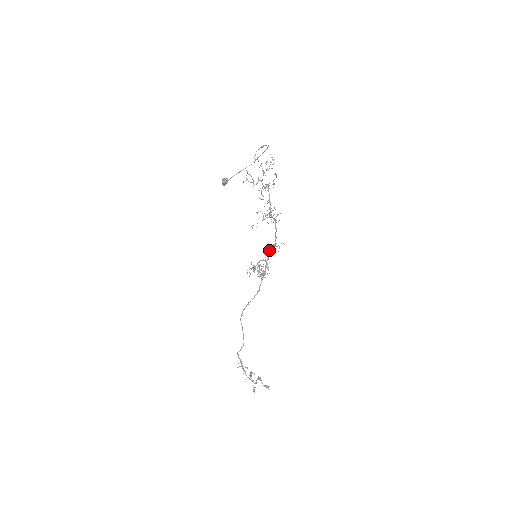
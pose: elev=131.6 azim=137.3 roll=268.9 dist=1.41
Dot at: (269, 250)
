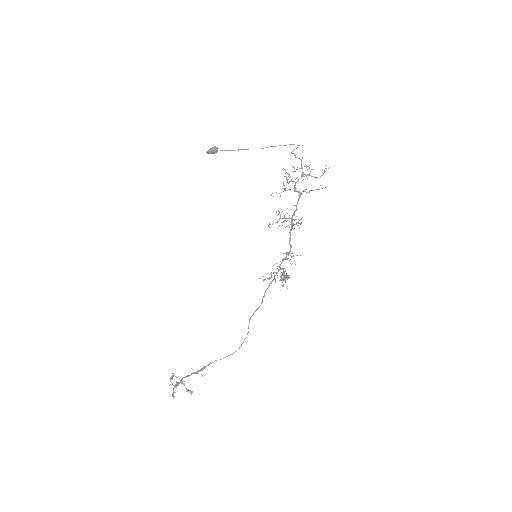
Dot at: (288, 258)
